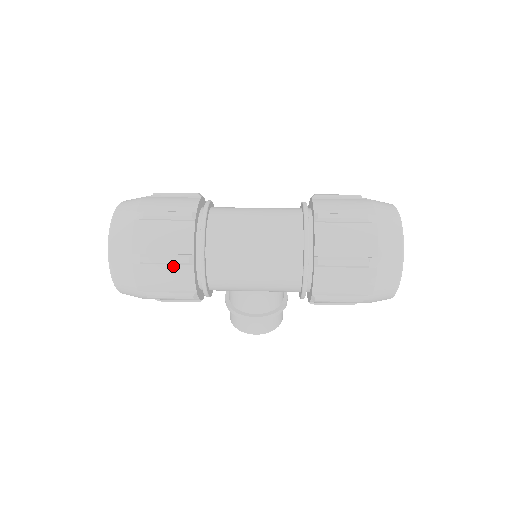
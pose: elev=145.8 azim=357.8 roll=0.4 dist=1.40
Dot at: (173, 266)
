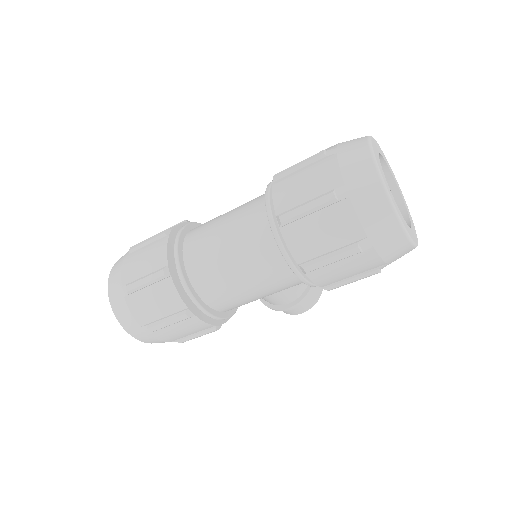
Dot at: (179, 322)
